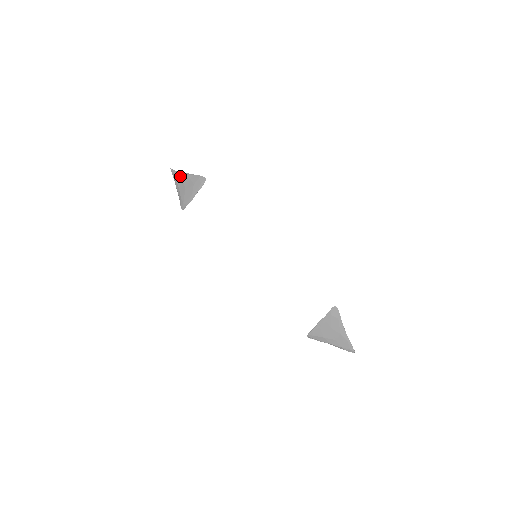
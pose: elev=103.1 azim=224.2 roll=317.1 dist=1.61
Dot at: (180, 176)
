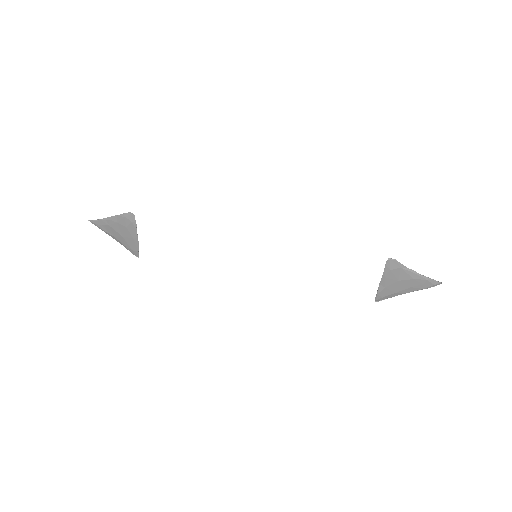
Dot at: (104, 224)
